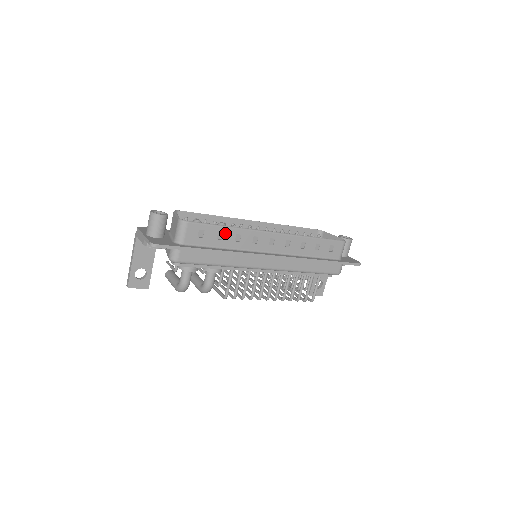
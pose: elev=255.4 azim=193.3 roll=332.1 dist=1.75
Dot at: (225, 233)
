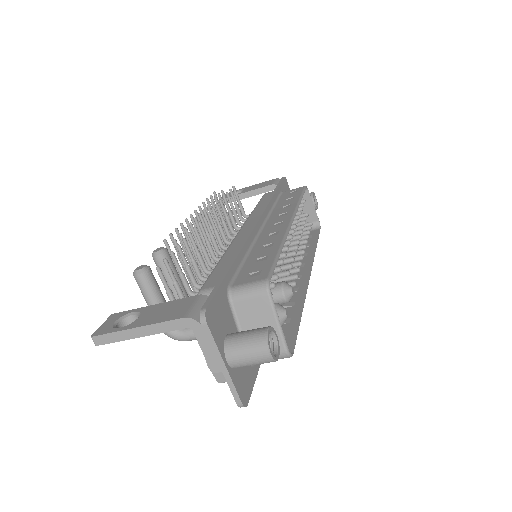
Dot at: (292, 318)
